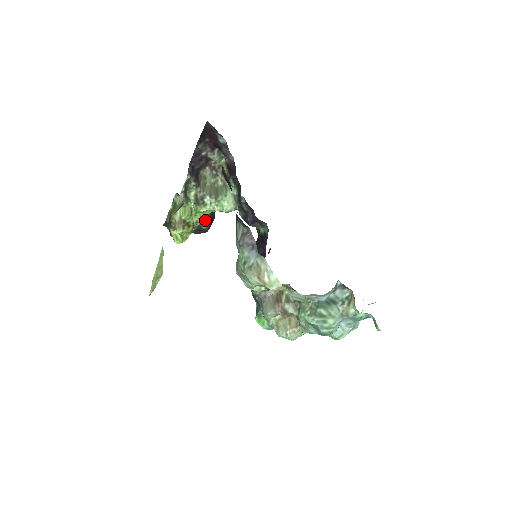
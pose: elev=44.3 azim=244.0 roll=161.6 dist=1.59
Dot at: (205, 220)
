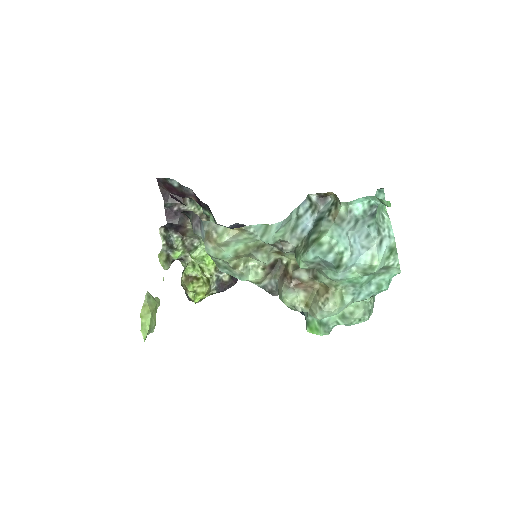
Dot at: (218, 270)
